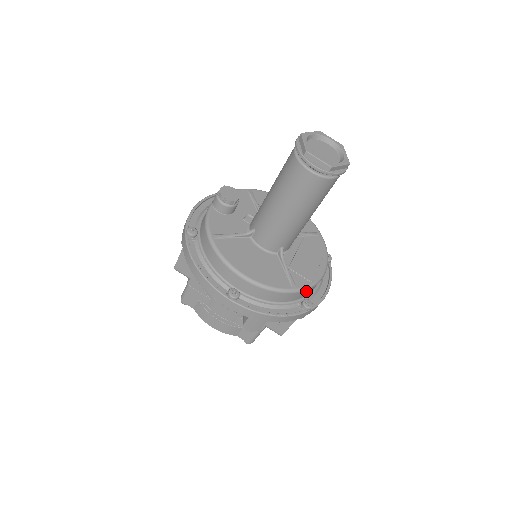
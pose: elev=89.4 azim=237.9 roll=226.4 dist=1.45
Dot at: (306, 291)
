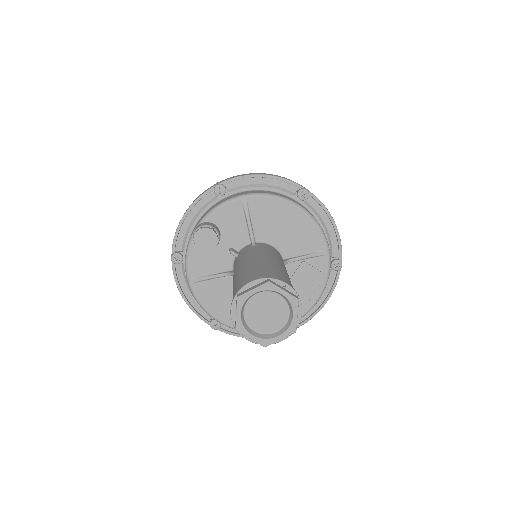
Dot at: occluded
